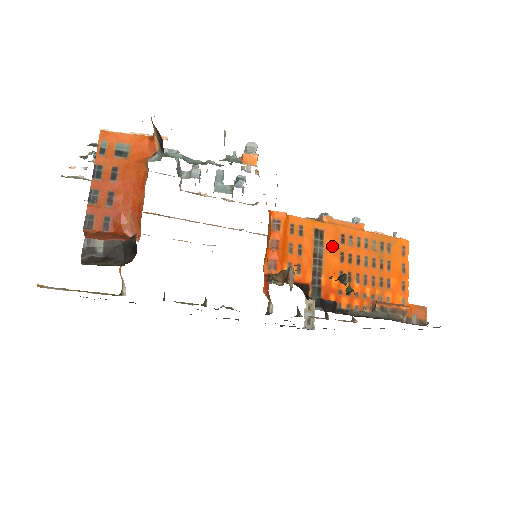
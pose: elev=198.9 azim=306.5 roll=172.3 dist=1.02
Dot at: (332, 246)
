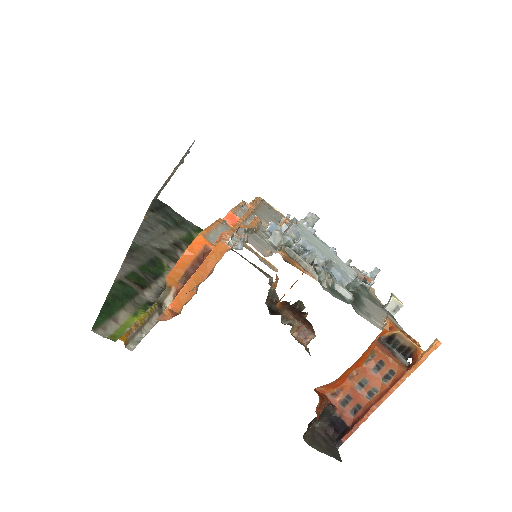
Dot at: occluded
